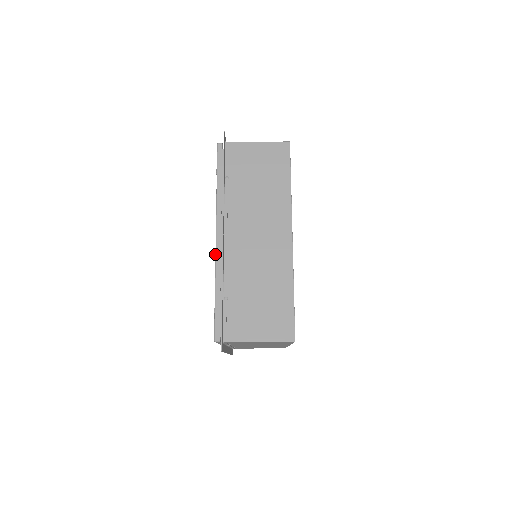
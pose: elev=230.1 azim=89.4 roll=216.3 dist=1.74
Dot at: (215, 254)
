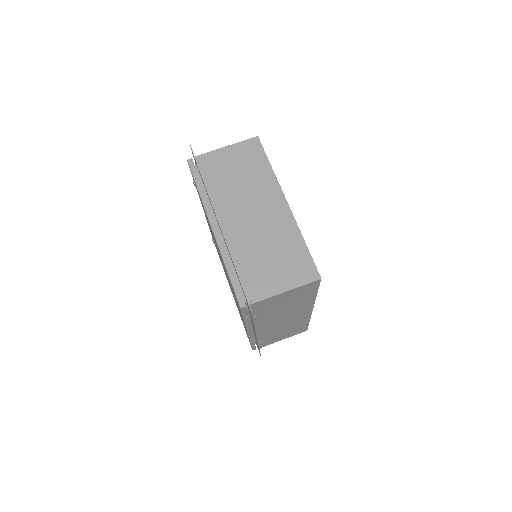
Dot at: occluded
